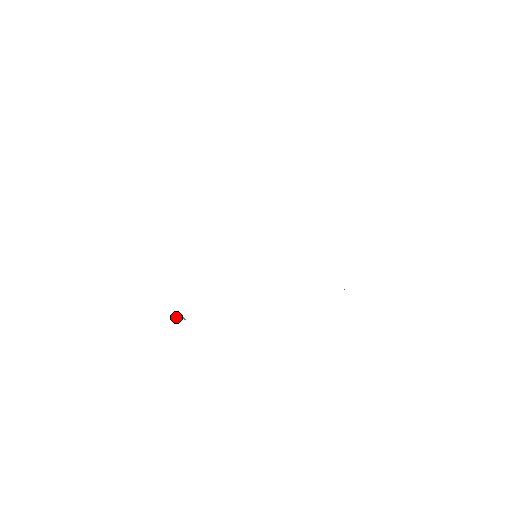
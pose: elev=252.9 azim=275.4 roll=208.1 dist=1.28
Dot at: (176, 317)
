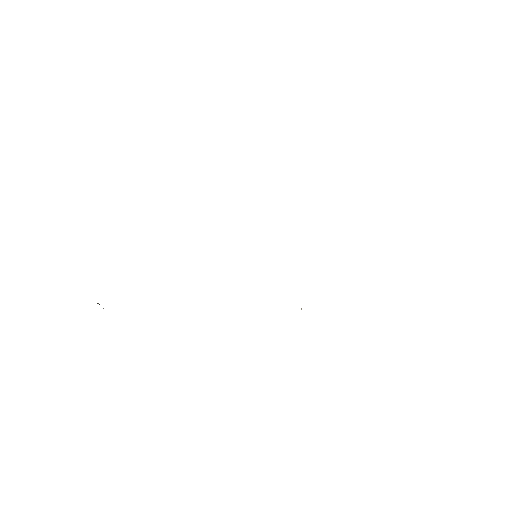
Dot at: occluded
